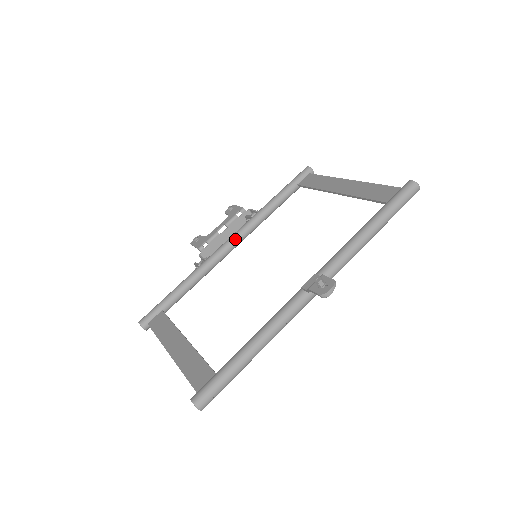
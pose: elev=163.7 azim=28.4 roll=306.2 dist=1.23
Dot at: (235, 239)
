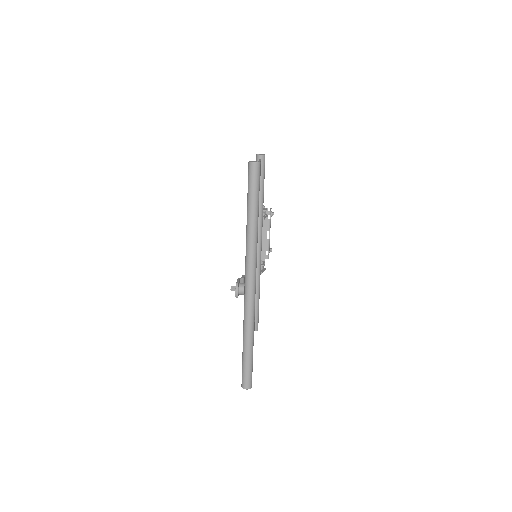
Dot at: occluded
